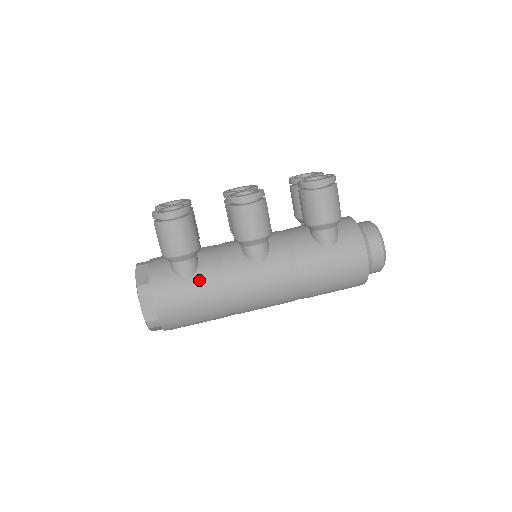
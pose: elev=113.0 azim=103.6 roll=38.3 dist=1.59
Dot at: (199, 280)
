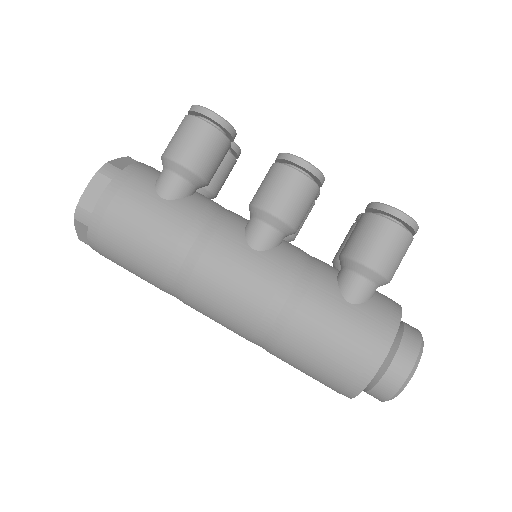
Dot at: (173, 208)
